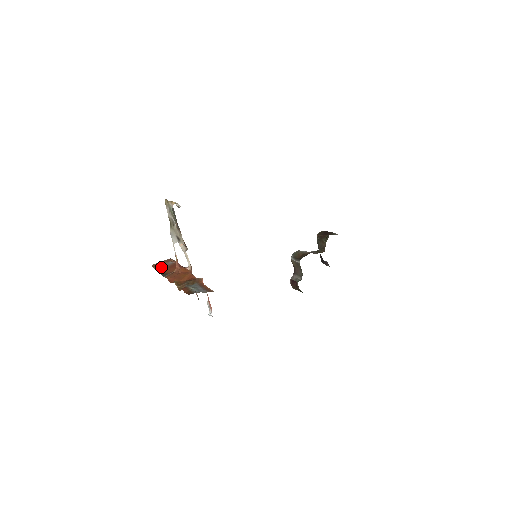
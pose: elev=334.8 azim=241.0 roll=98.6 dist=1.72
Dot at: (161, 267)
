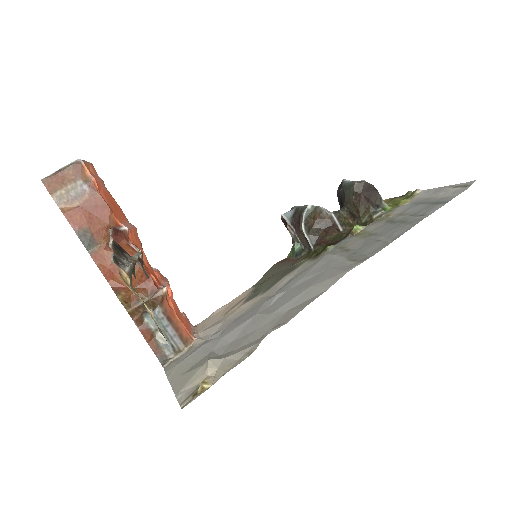
Dot at: (68, 200)
